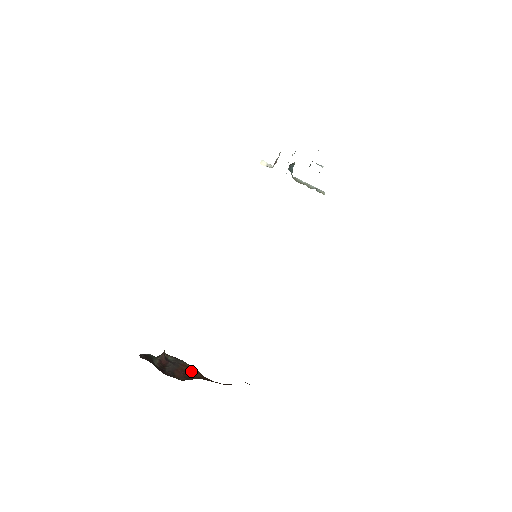
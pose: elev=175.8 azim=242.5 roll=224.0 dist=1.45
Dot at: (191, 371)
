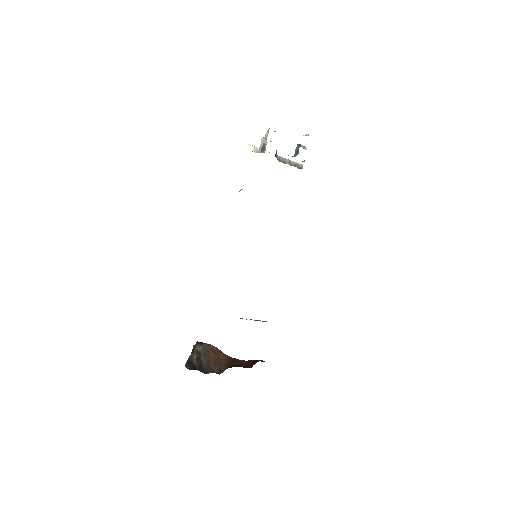
Dot at: (217, 355)
